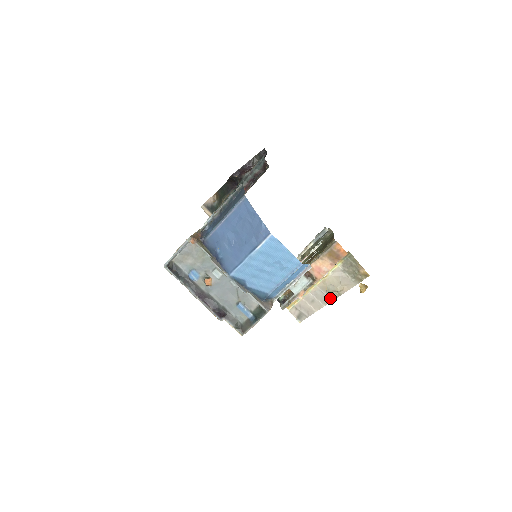
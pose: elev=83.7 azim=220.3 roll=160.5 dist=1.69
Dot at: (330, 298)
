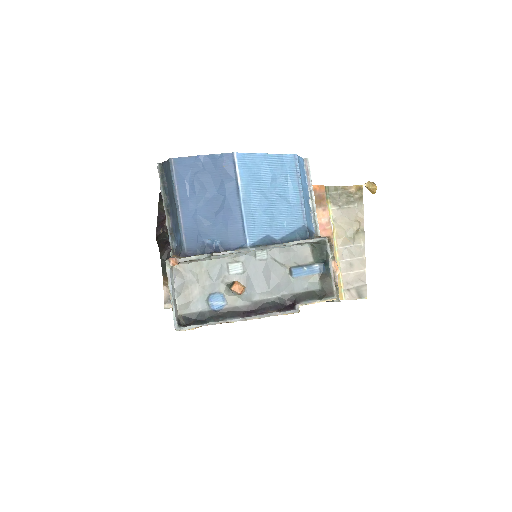
Dot at: (360, 244)
